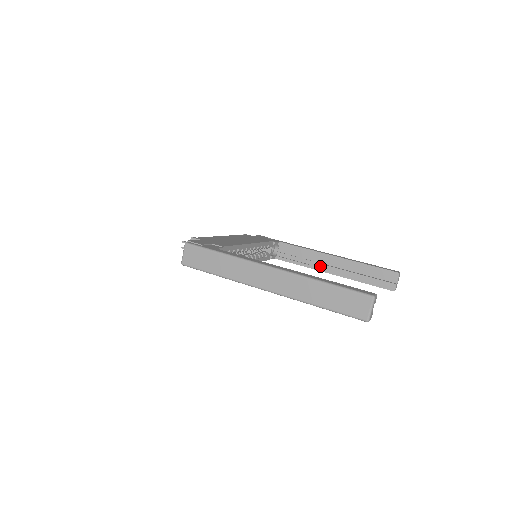
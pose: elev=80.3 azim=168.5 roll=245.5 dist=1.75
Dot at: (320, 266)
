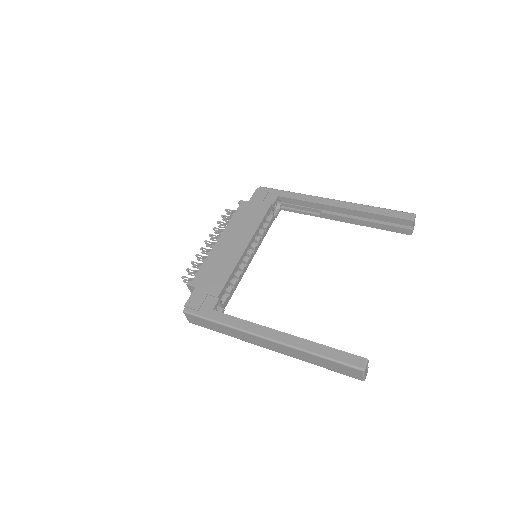
Dot at: (328, 216)
